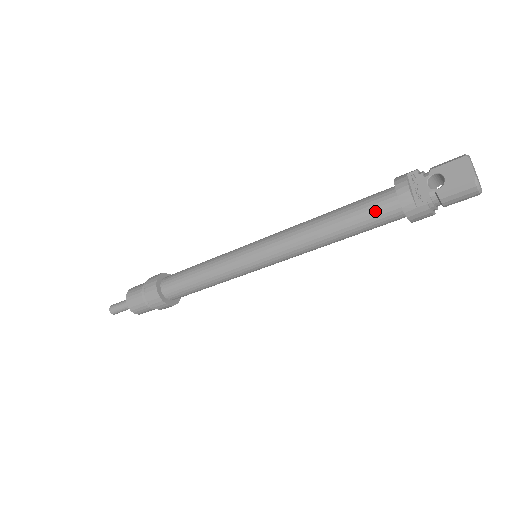
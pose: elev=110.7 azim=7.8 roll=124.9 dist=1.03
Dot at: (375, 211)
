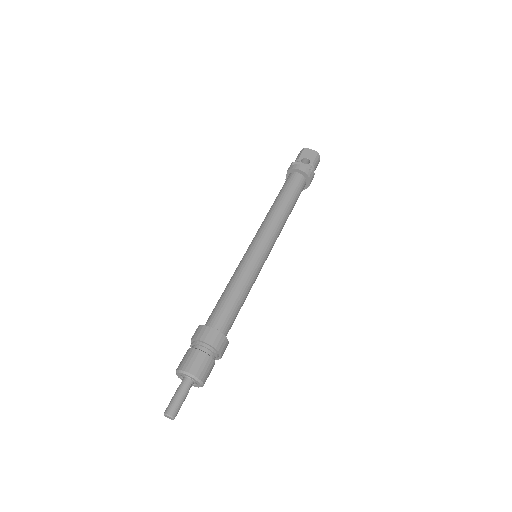
Dot at: (297, 184)
